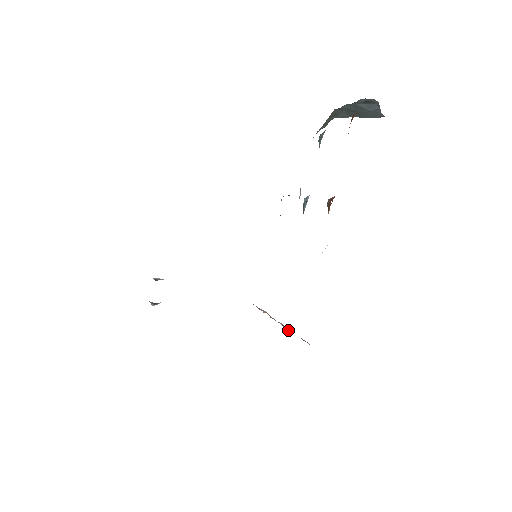
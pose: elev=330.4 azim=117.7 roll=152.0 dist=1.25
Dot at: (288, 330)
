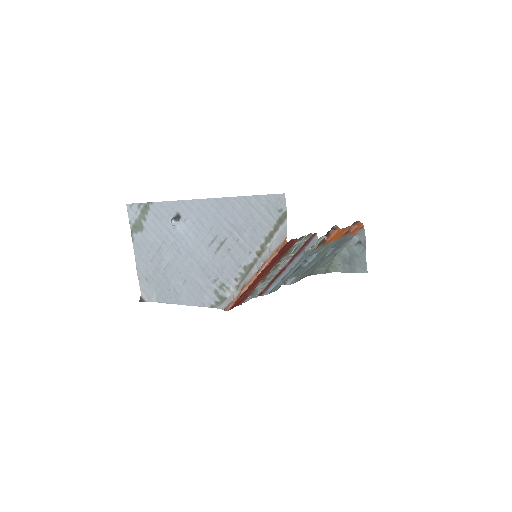
Dot at: (263, 265)
